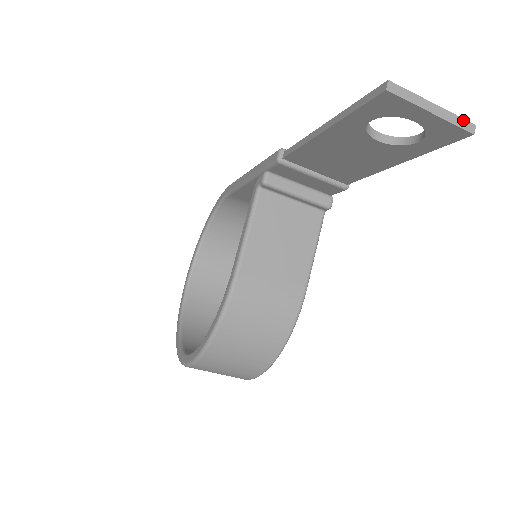
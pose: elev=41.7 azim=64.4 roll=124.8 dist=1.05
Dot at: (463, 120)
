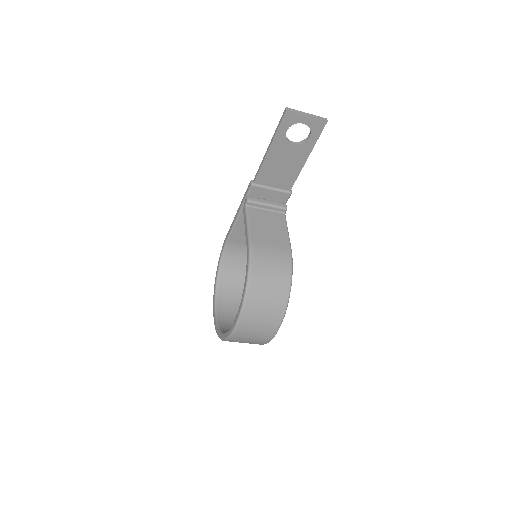
Dot at: (321, 117)
